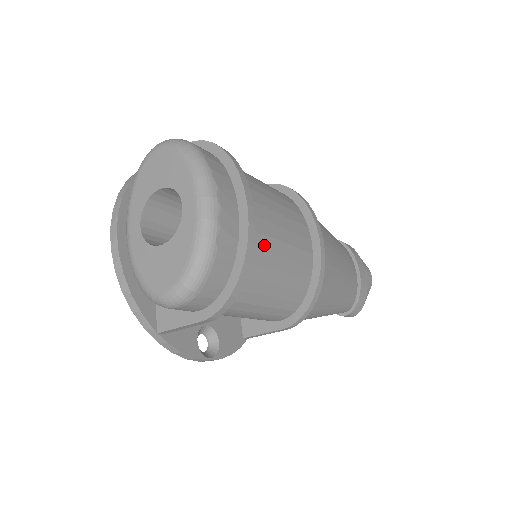
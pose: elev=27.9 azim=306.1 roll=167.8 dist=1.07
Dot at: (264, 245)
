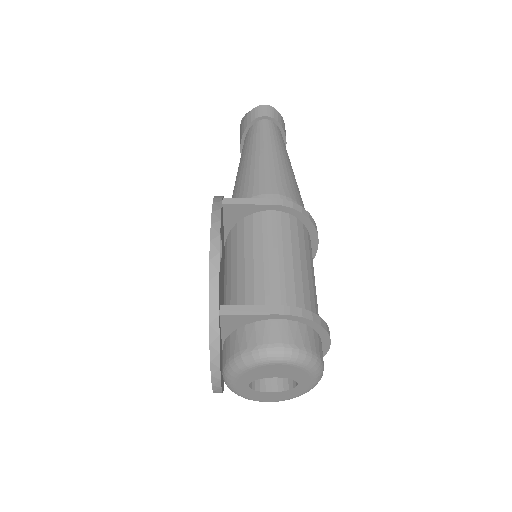
Dot at: occluded
